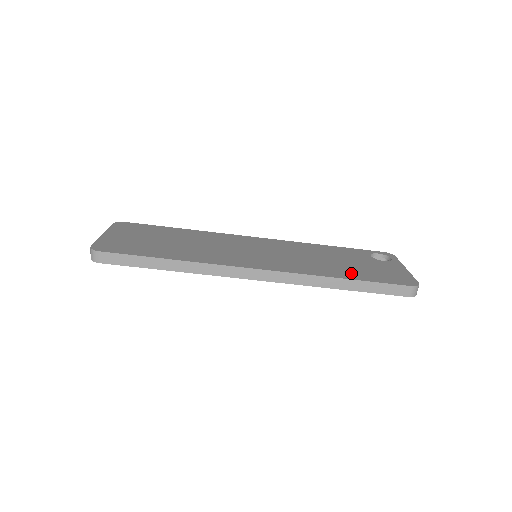
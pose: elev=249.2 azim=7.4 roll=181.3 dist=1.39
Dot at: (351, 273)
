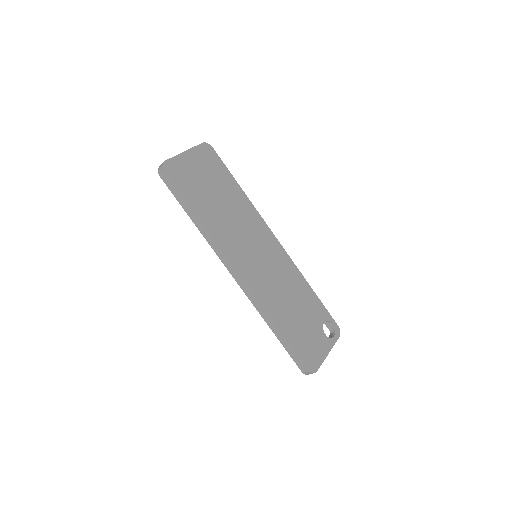
Dot at: (288, 327)
